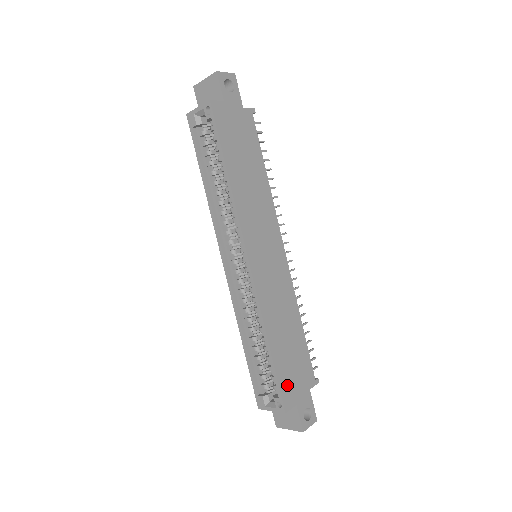
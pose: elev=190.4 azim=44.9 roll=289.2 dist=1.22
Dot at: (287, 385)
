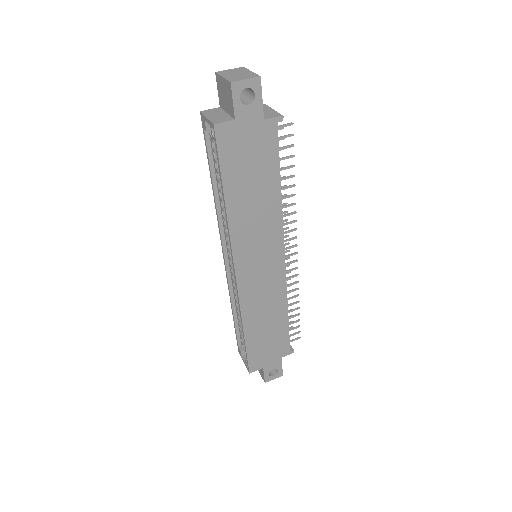
Dot at: (257, 357)
